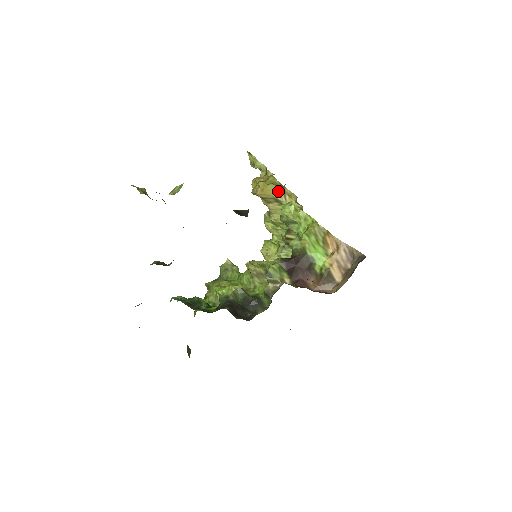
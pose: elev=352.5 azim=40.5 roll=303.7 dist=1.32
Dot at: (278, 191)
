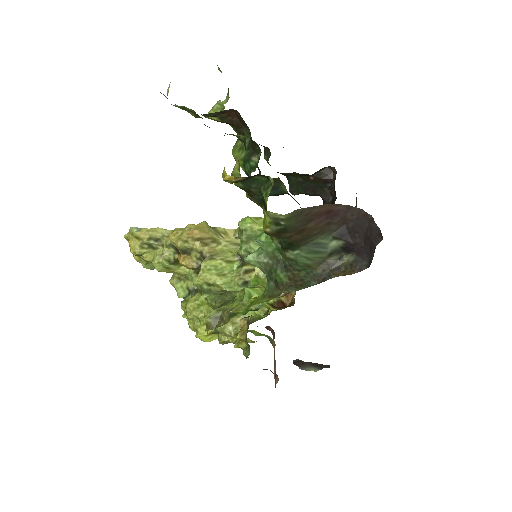
Dot at: (212, 230)
